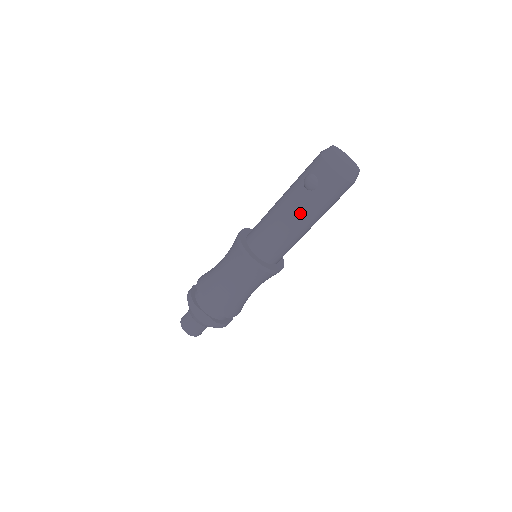
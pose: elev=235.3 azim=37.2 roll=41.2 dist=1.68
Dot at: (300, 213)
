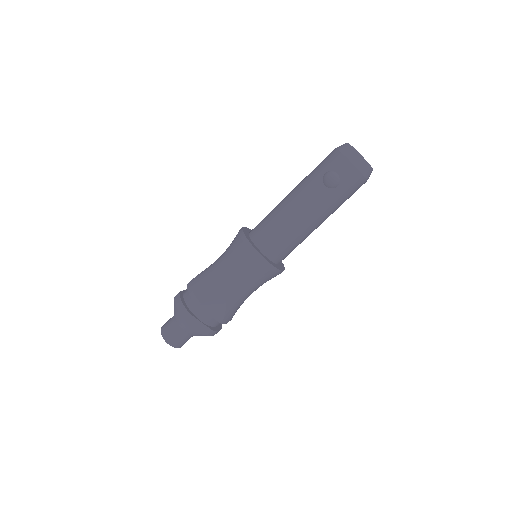
Dot at: (318, 211)
